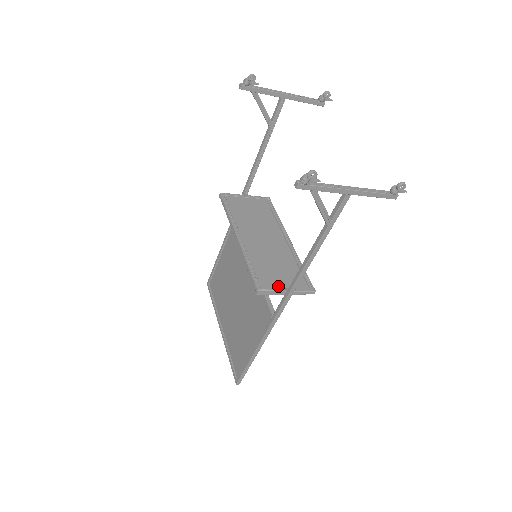
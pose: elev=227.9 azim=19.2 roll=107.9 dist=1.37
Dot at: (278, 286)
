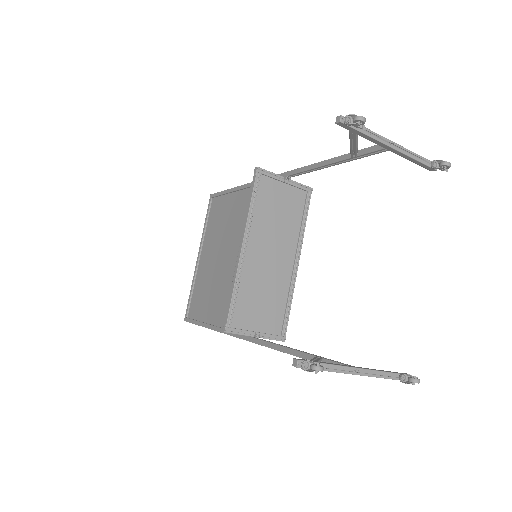
Dot at: (250, 326)
